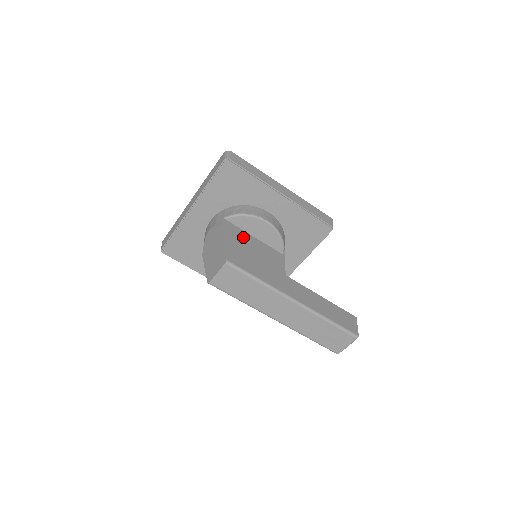
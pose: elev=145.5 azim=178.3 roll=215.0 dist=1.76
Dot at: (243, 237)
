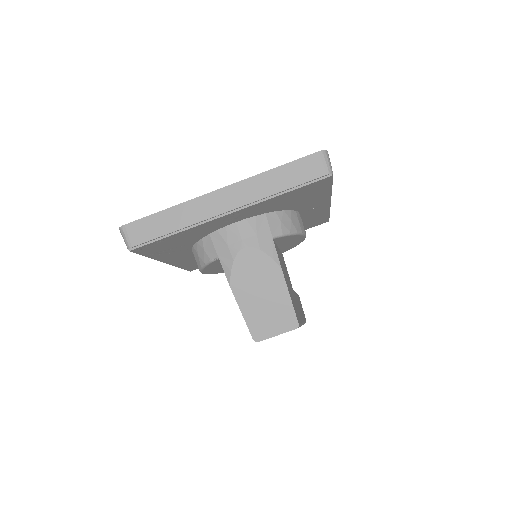
Dot at: occluded
